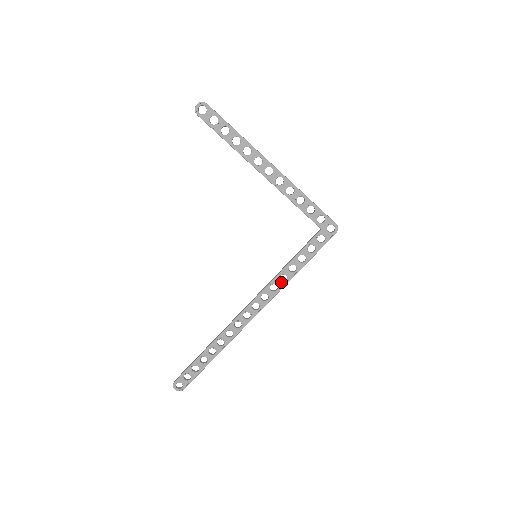
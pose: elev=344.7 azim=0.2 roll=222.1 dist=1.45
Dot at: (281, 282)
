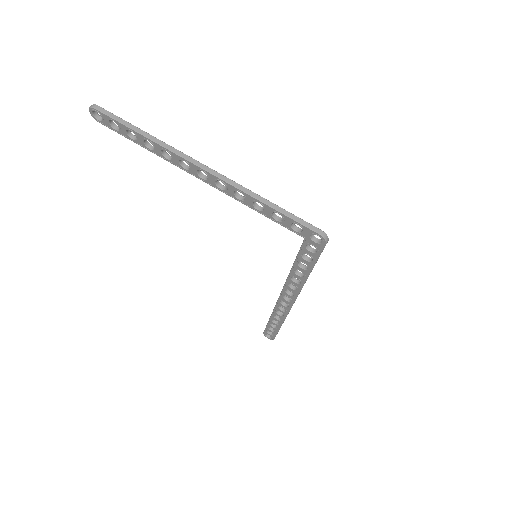
Dot at: (296, 283)
